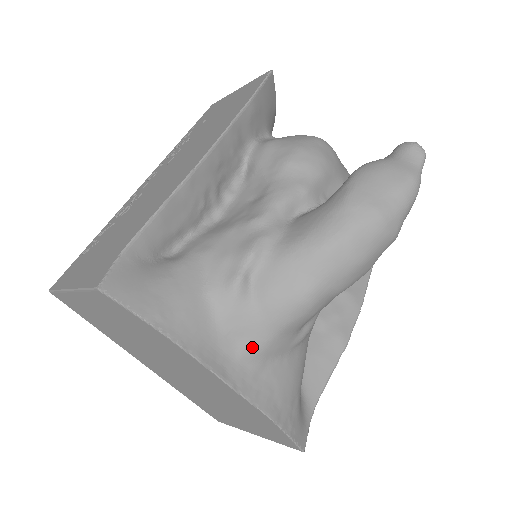
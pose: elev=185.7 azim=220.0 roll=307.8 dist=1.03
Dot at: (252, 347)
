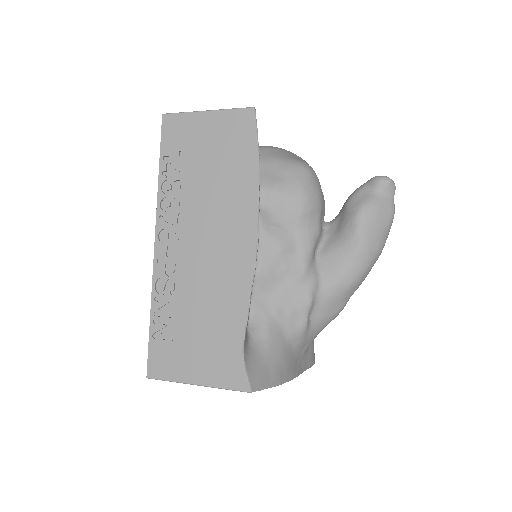
Dot at: occluded
